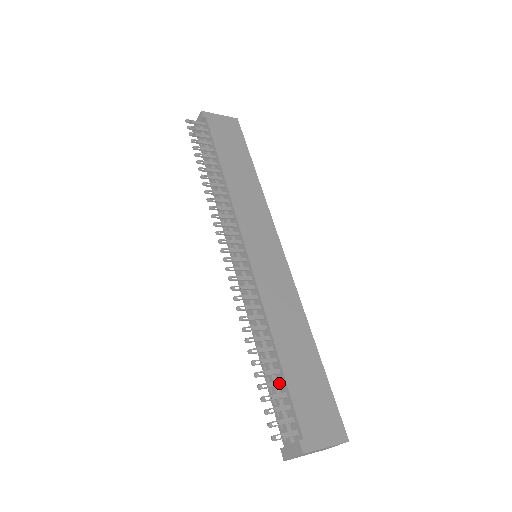
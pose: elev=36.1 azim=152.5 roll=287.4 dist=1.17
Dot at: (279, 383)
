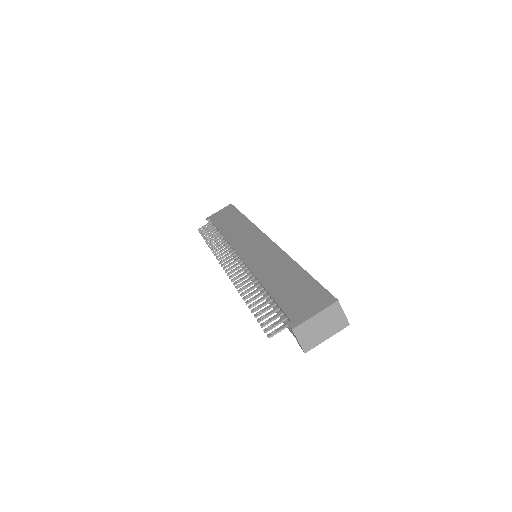
Dot at: (271, 305)
